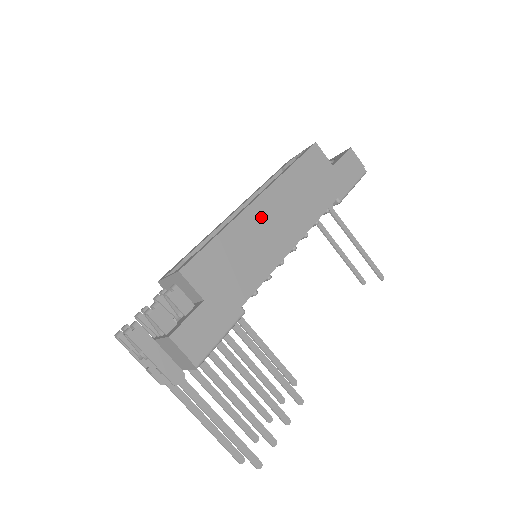
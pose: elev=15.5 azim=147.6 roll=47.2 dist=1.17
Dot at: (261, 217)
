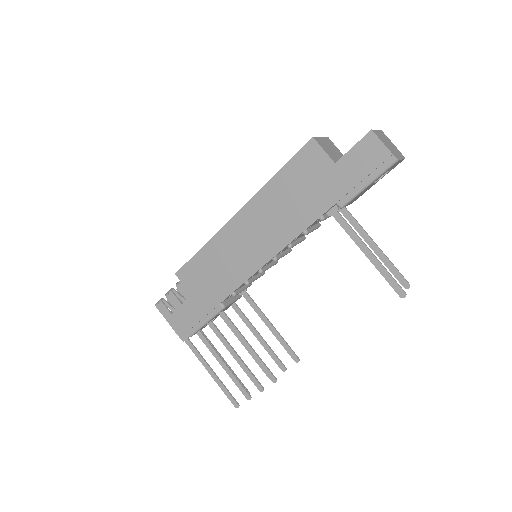
Dot at: (239, 232)
